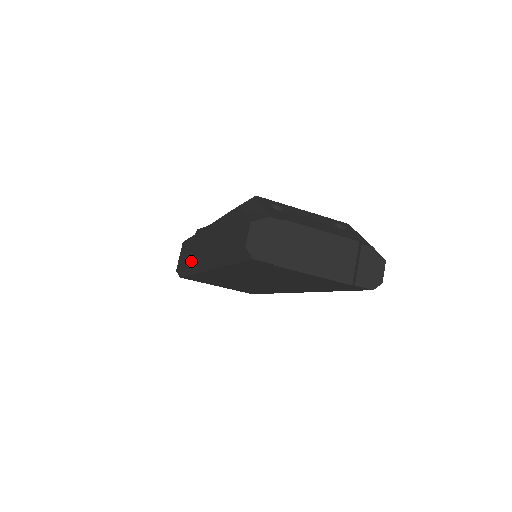
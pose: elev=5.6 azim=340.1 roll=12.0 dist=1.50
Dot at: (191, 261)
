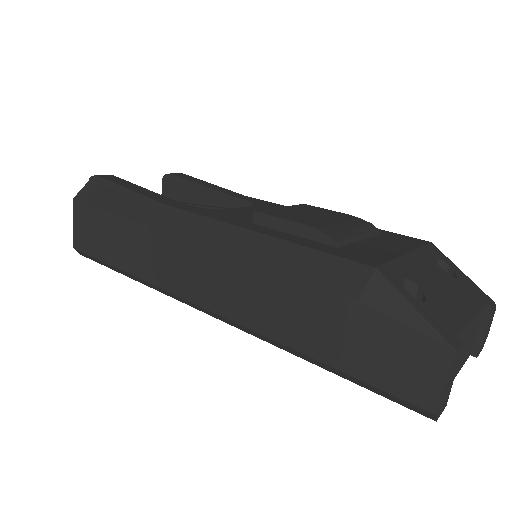
Dot at: (149, 276)
